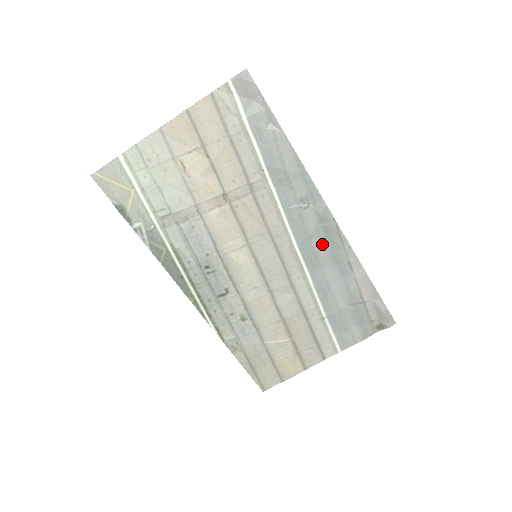
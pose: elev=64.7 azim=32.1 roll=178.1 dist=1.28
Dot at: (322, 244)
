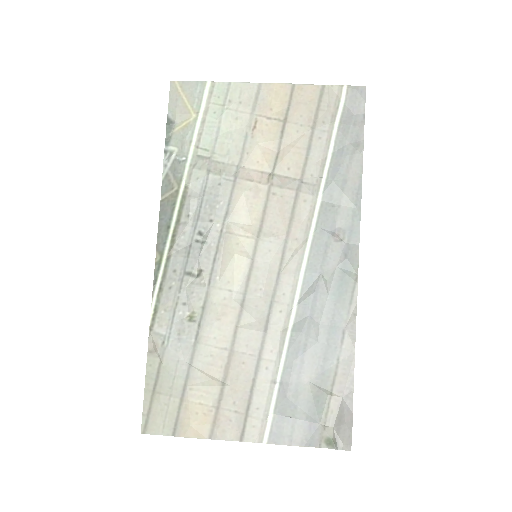
Dot at: (329, 290)
